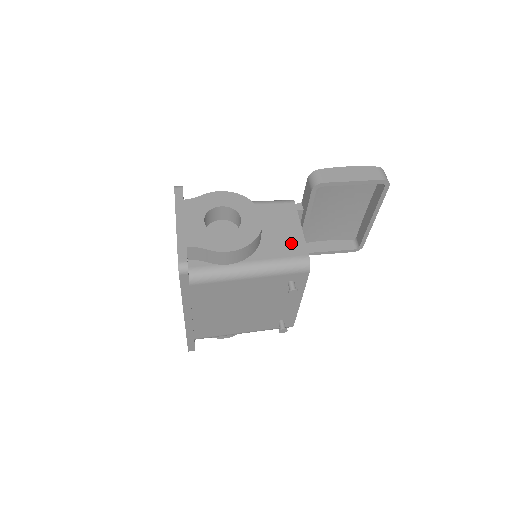
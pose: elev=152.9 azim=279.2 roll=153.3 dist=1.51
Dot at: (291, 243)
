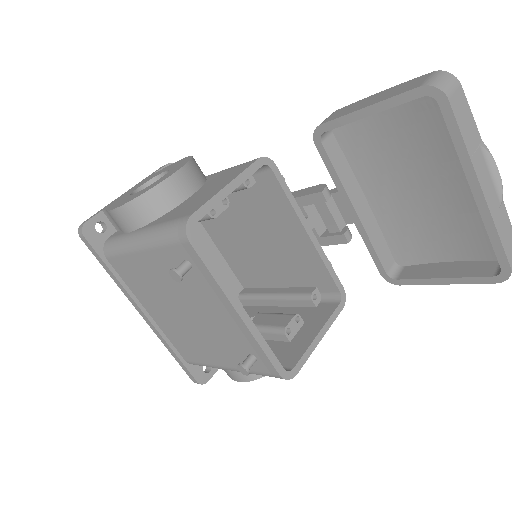
Dot at: (196, 203)
